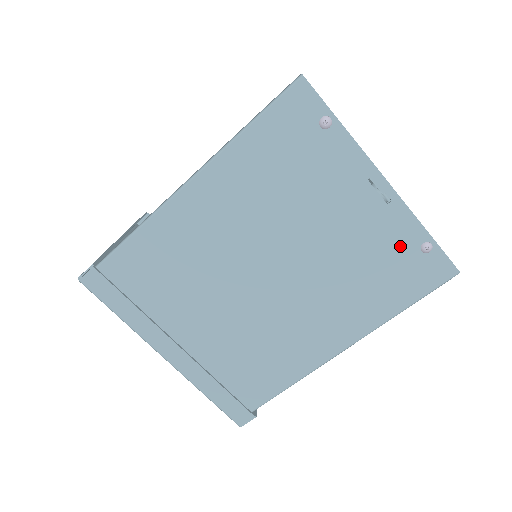
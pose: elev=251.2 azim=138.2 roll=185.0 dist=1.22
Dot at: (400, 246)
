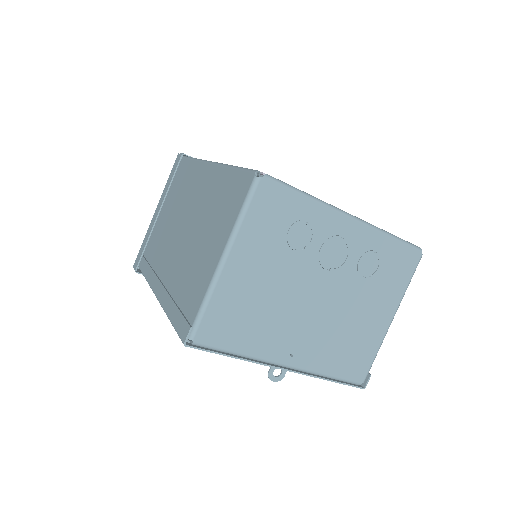
Dot at: occluded
